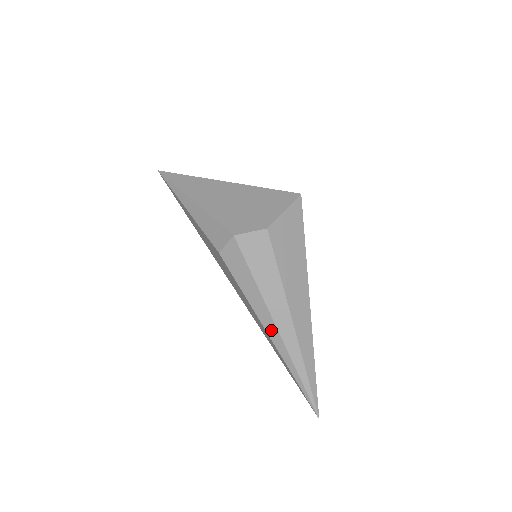
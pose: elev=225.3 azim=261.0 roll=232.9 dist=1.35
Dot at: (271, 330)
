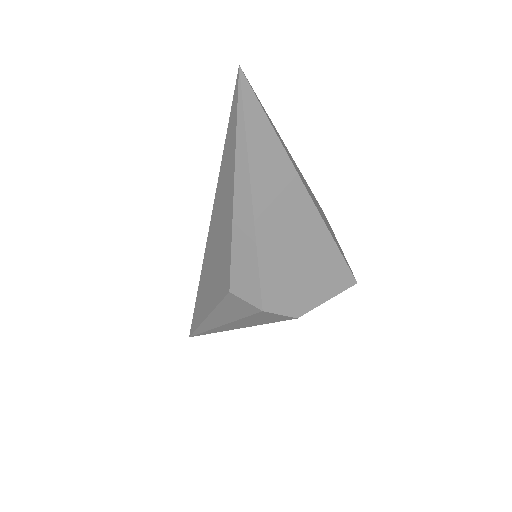
Dot at: (212, 322)
